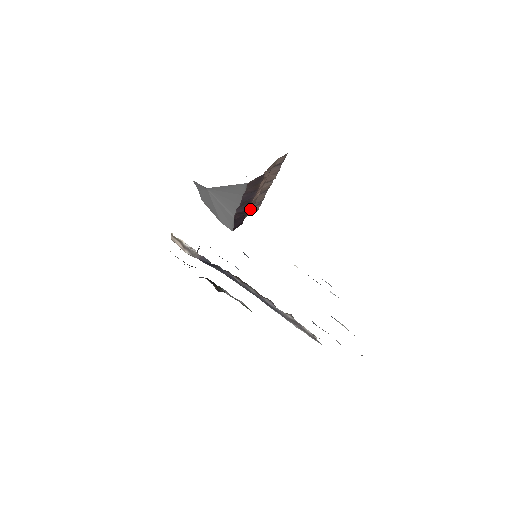
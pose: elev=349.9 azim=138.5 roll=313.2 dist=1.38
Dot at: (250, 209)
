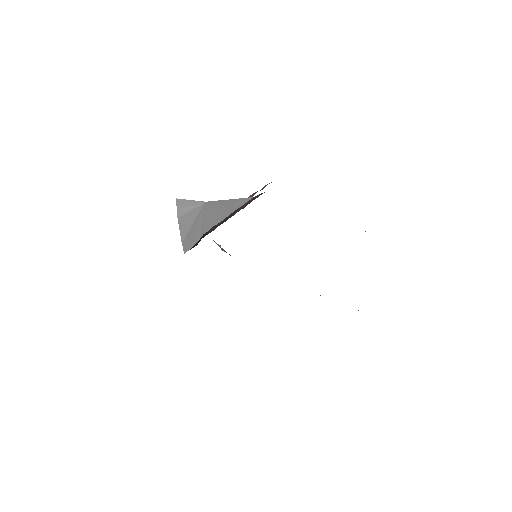
Dot at: occluded
